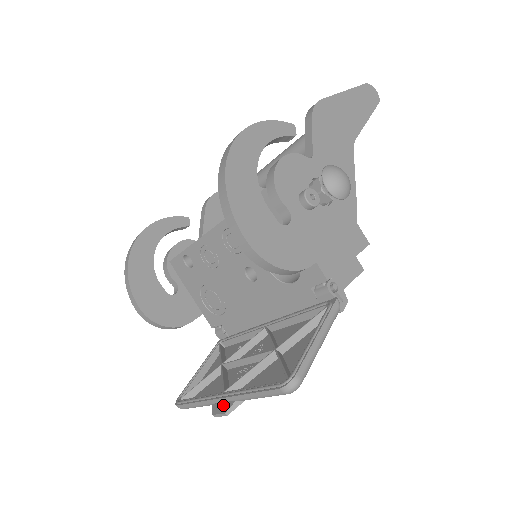
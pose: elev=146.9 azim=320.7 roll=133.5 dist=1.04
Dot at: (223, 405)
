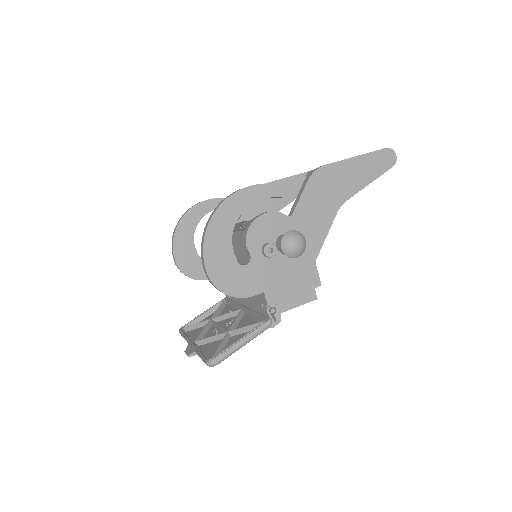
Dot at: (190, 349)
